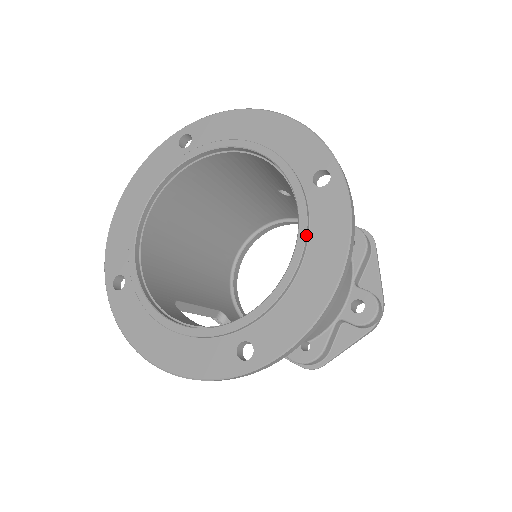
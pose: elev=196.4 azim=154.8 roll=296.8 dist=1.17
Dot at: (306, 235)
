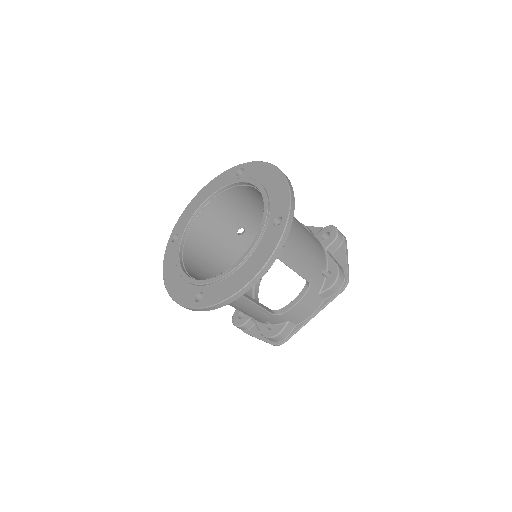
Dot at: (254, 180)
